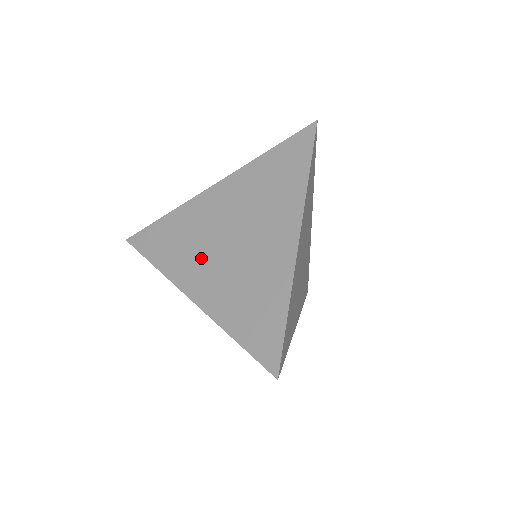
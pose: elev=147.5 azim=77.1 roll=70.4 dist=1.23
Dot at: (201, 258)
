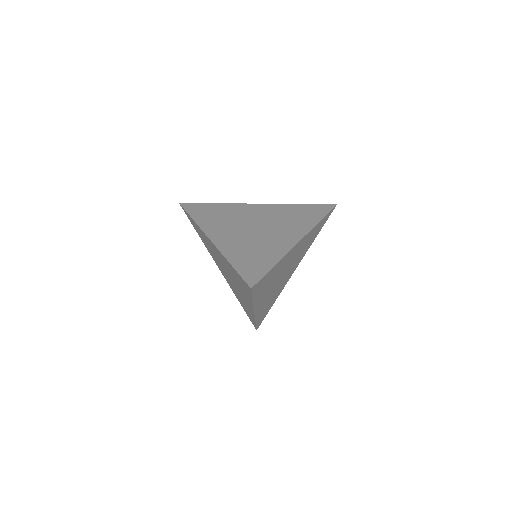
Dot at: (217, 262)
